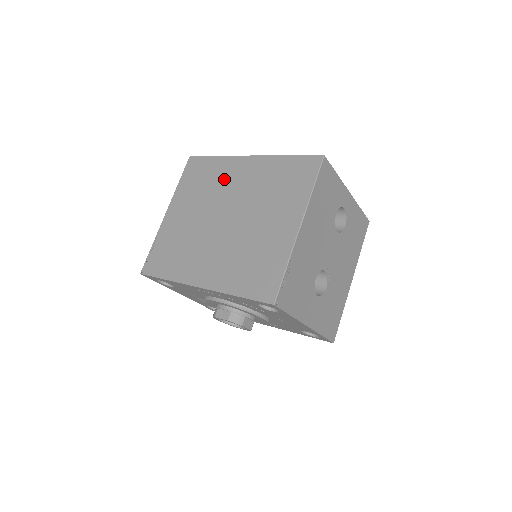
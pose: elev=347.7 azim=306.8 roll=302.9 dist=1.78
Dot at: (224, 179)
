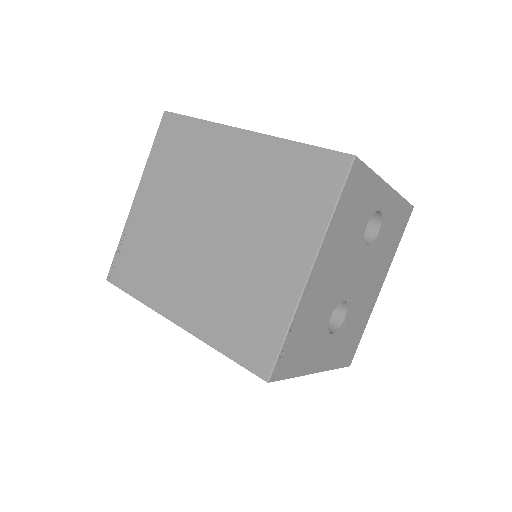
Dot at: (209, 162)
